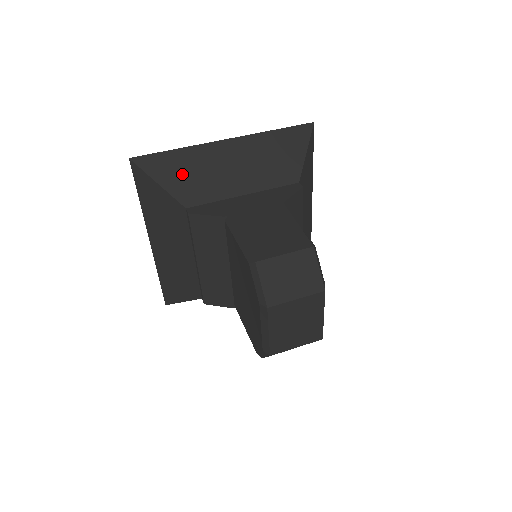
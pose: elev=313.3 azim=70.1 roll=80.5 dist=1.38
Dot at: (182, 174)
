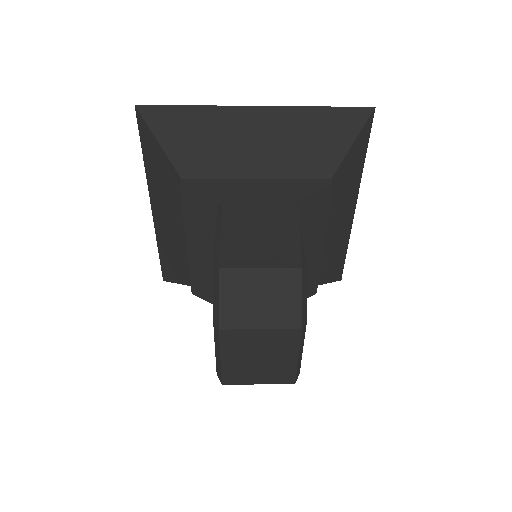
Dot at: (190, 137)
